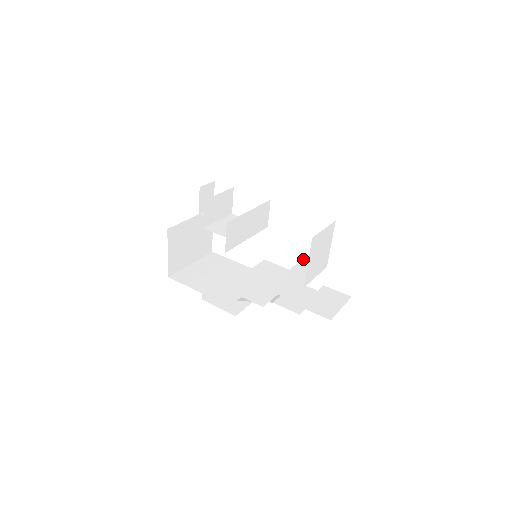
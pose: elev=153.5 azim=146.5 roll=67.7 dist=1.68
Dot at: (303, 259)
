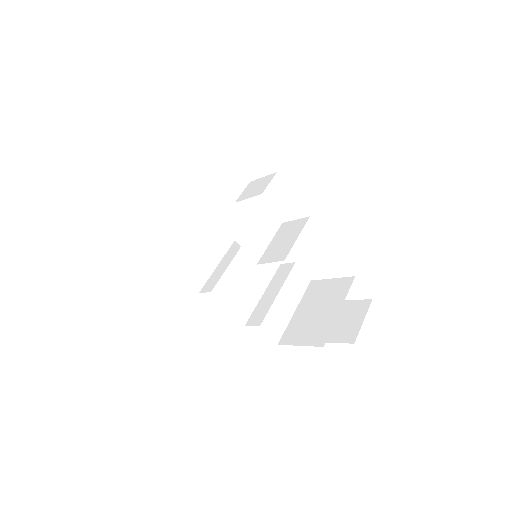
Dot at: (295, 265)
